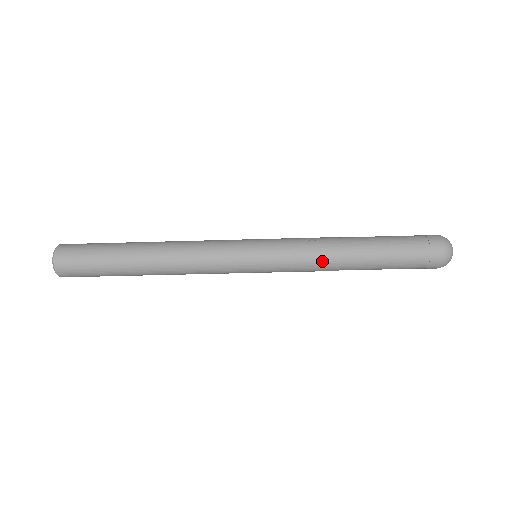
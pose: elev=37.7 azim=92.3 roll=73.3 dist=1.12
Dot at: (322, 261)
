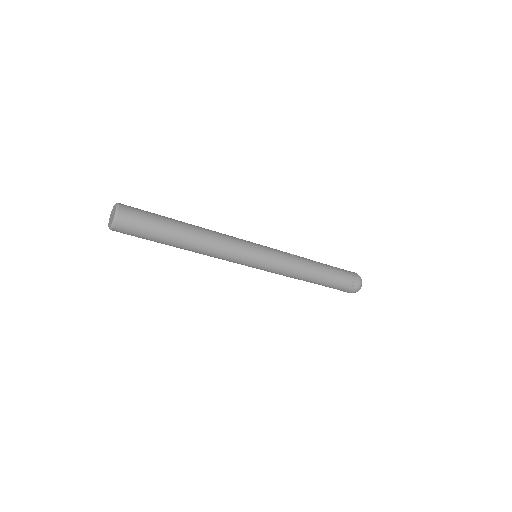
Dot at: (299, 268)
